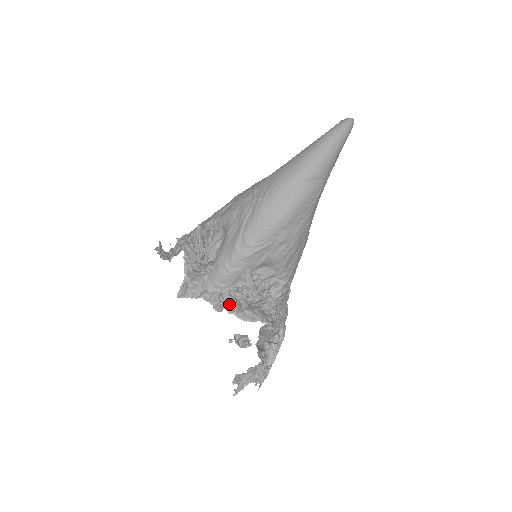
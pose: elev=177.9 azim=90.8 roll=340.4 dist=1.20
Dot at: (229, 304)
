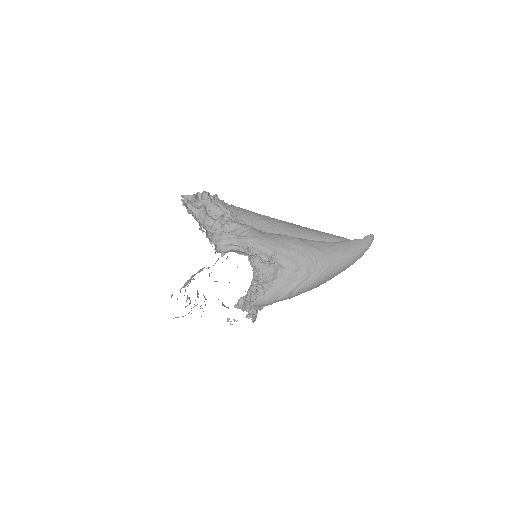
Dot at: (255, 315)
